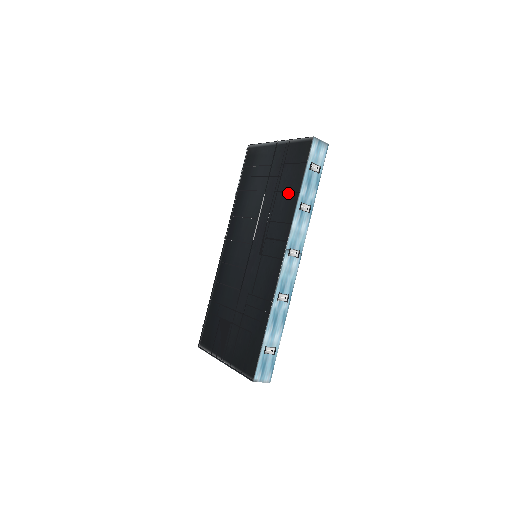
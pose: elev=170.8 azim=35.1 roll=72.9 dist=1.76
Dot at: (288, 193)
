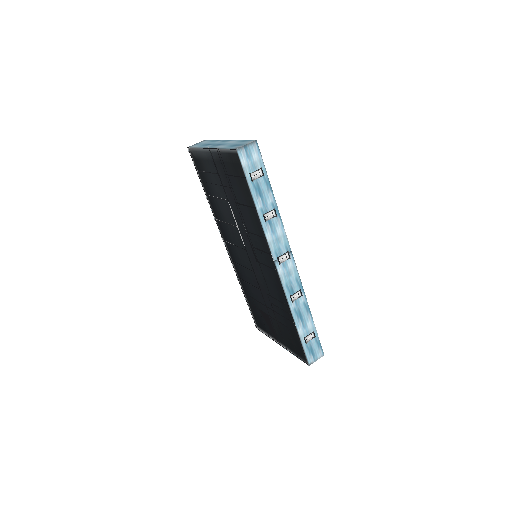
Dot at: (247, 207)
